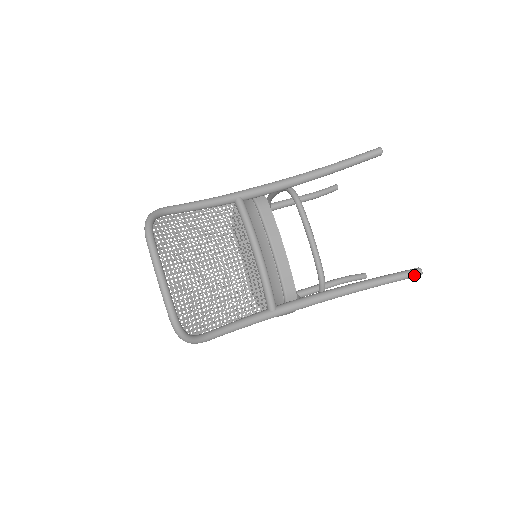
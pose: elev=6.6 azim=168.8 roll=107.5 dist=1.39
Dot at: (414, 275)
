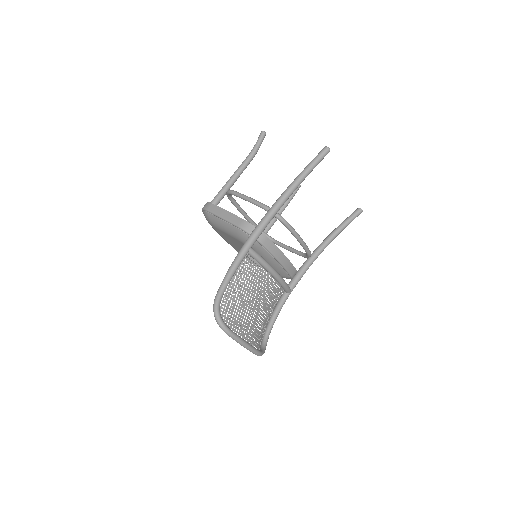
Dot at: occluded
